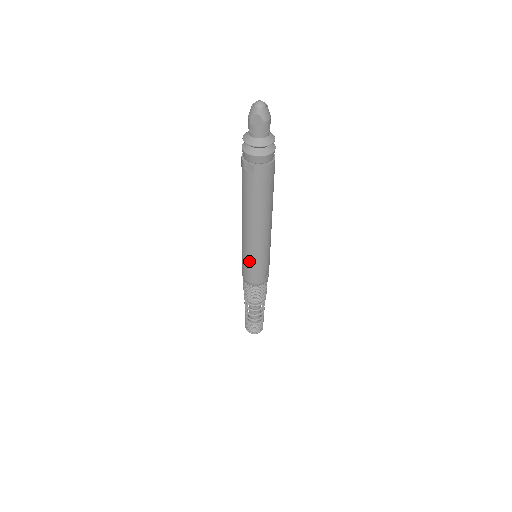
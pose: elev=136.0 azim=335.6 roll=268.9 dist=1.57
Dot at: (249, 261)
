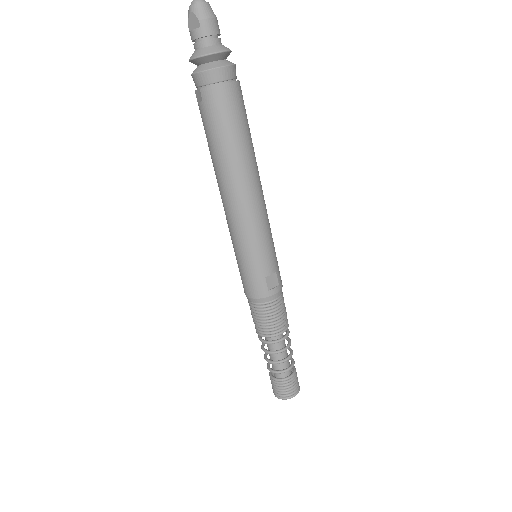
Dot at: (238, 257)
